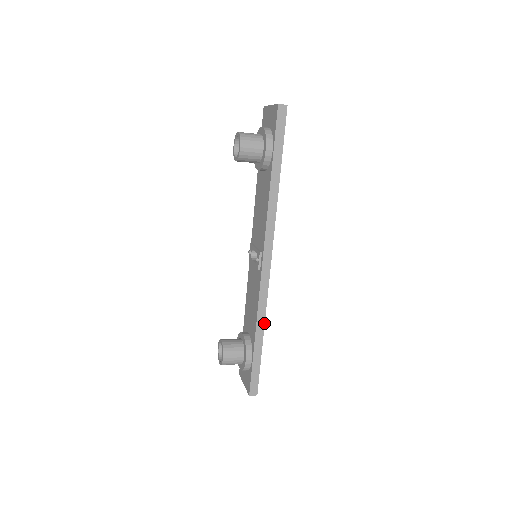
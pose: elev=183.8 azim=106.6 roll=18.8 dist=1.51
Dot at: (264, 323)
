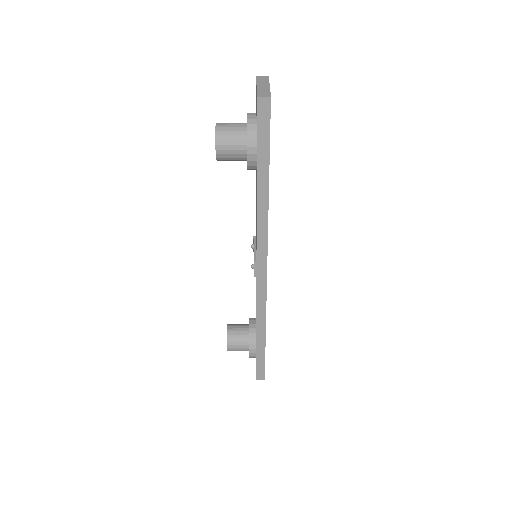
Dot at: (265, 325)
